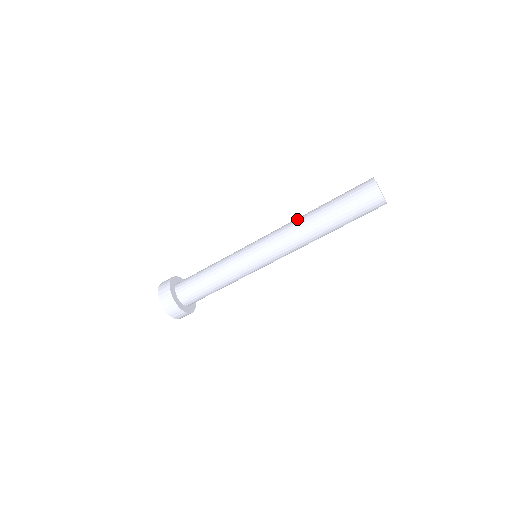
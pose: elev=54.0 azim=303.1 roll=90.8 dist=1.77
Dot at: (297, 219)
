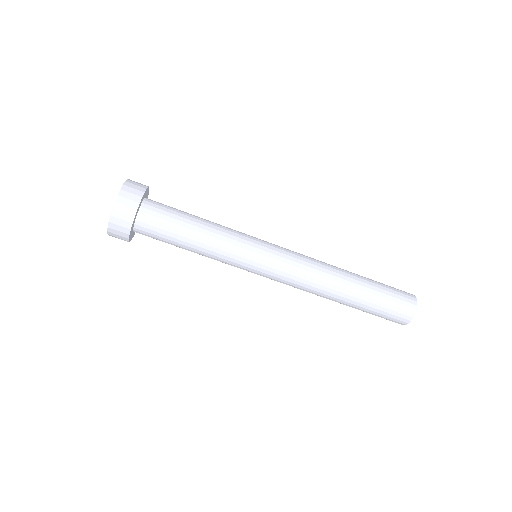
Dot at: (328, 275)
